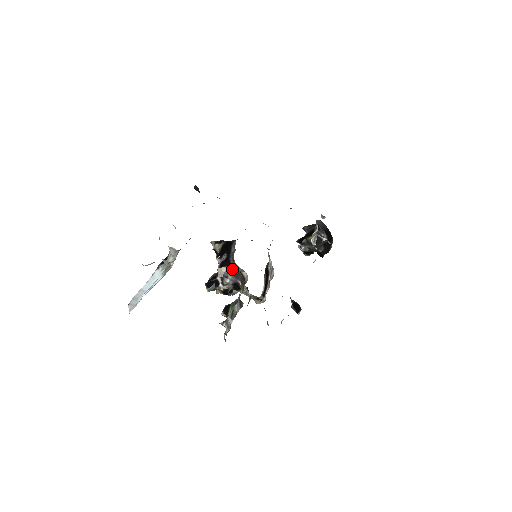
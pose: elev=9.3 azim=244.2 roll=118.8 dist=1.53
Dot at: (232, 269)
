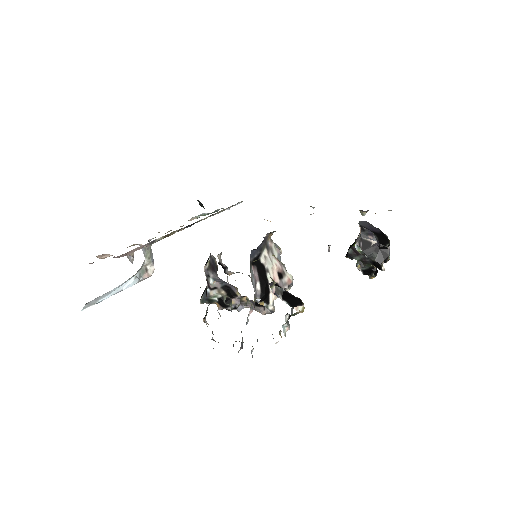
Dot at: (211, 263)
